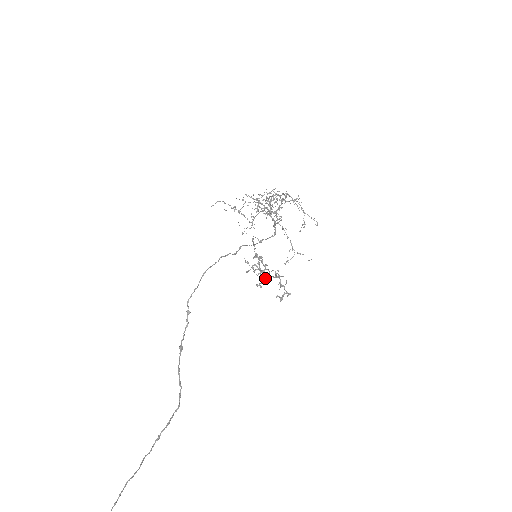
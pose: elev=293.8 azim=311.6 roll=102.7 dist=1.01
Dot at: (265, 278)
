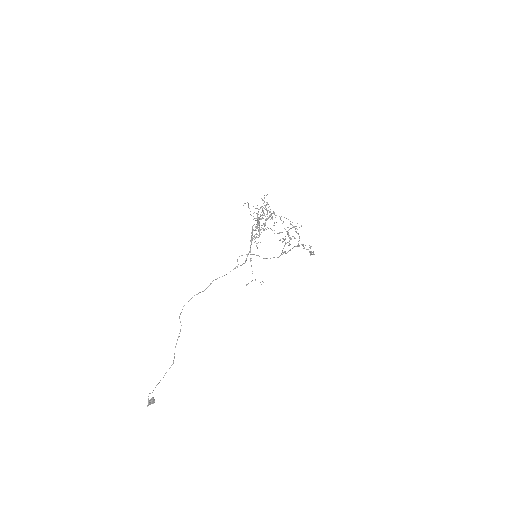
Dot at: occluded
